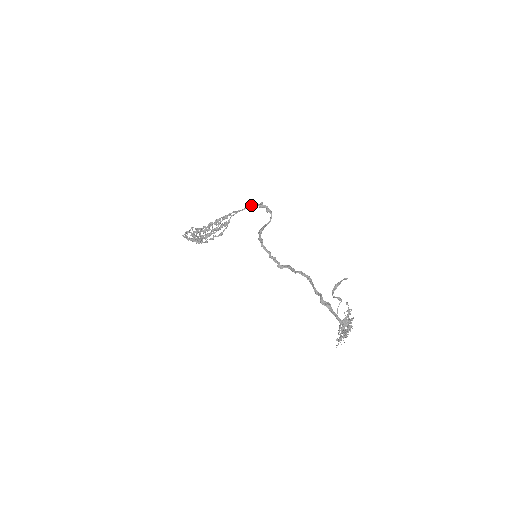
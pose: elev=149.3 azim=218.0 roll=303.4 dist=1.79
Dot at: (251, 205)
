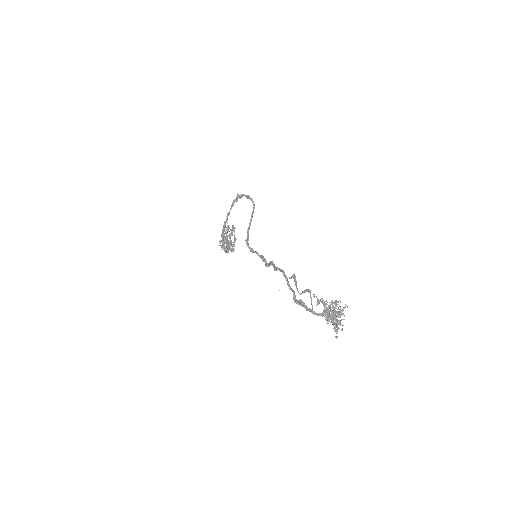
Dot at: (232, 203)
